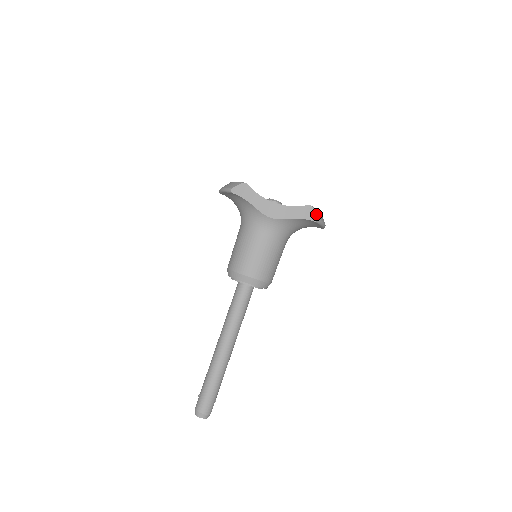
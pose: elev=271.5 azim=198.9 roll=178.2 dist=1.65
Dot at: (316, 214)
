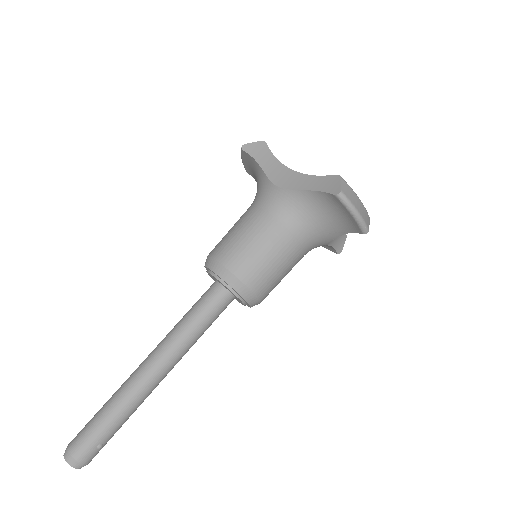
Dot at: (341, 186)
